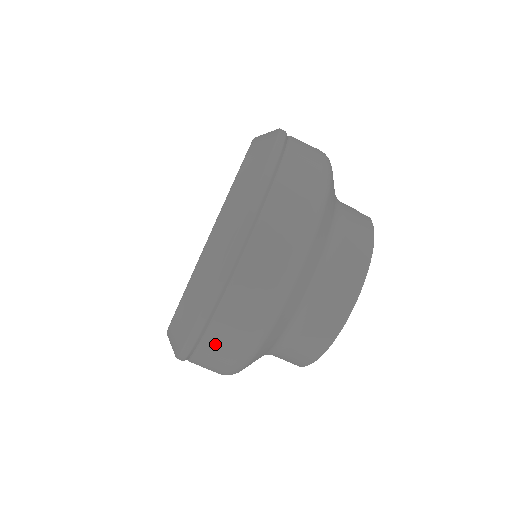
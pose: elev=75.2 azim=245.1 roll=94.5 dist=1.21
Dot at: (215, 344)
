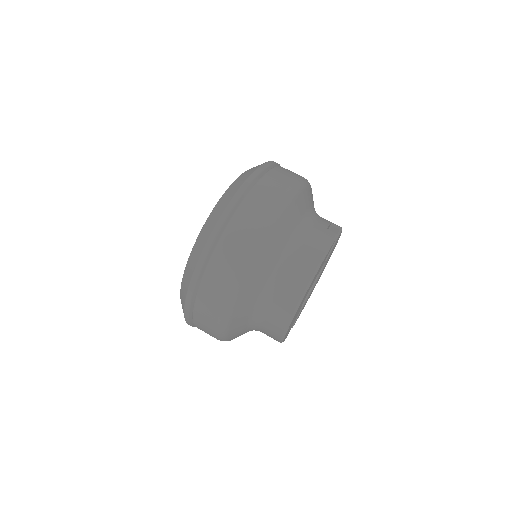
Dot at: (200, 321)
